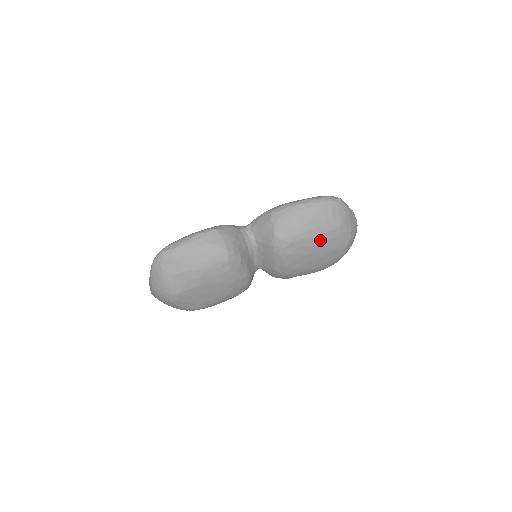
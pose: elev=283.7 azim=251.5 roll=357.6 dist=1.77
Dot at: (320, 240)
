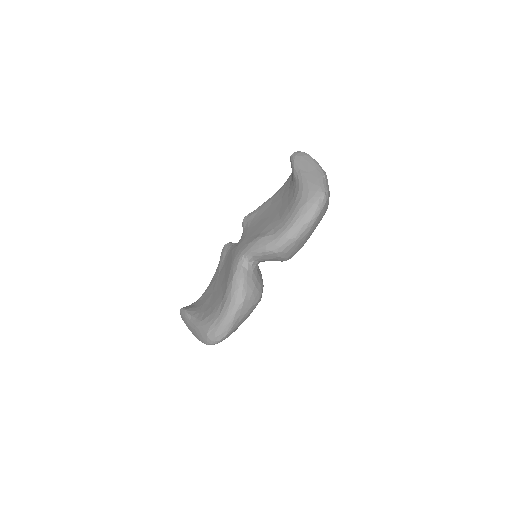
Dot at: occluded
